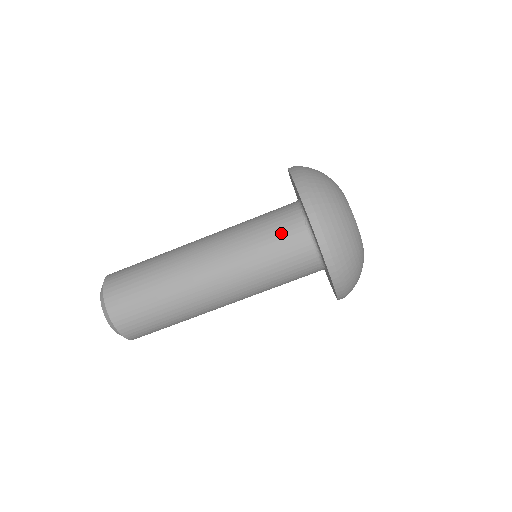
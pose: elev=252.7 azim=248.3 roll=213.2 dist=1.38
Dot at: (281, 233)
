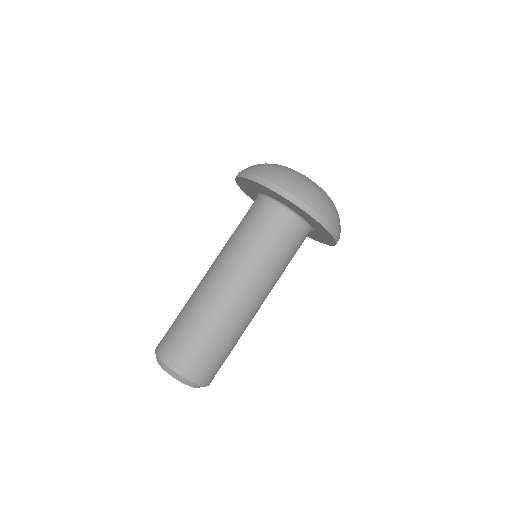
Dot at: (260, 220)
